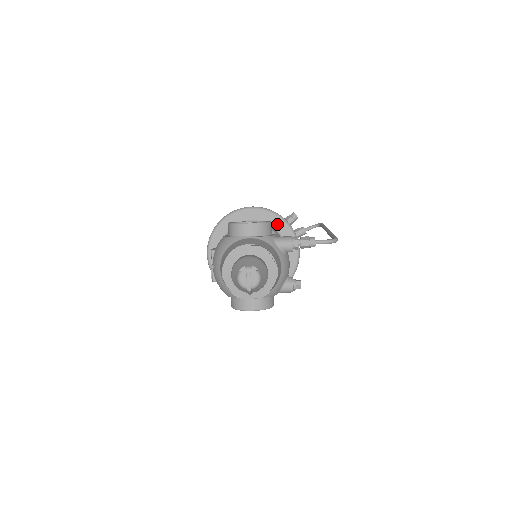
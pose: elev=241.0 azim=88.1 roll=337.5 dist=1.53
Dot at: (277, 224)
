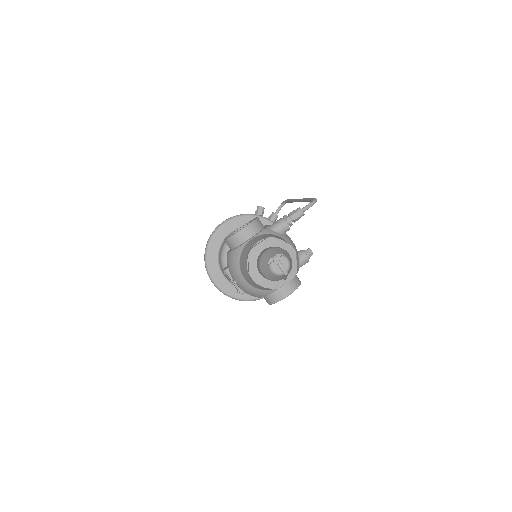
Dot at: occluded
